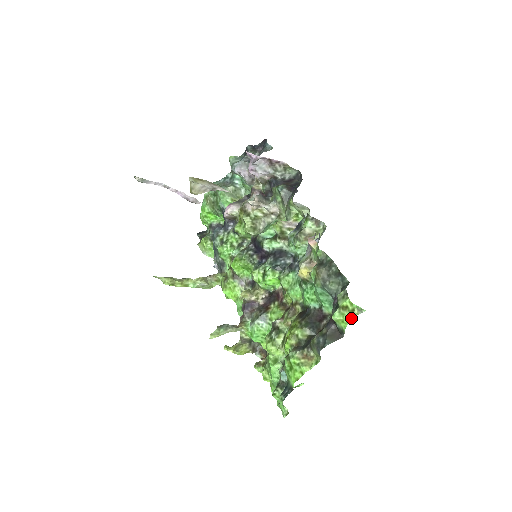
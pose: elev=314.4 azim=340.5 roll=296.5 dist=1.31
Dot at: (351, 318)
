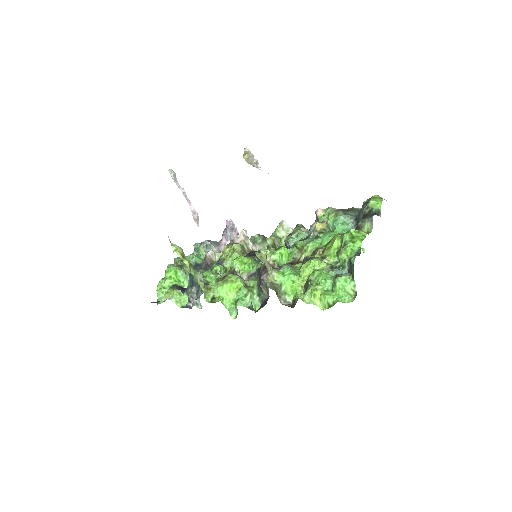
Dot at: (382, 200)
